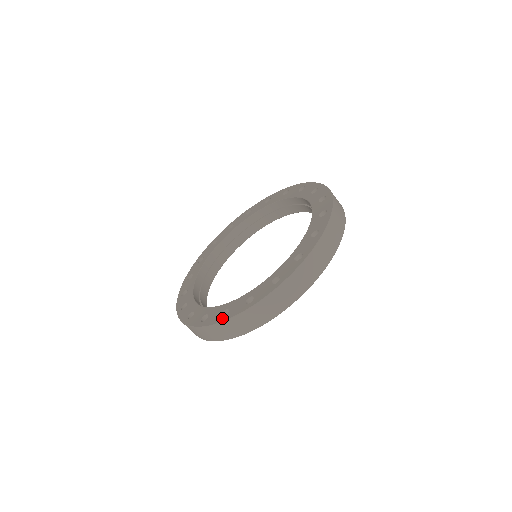
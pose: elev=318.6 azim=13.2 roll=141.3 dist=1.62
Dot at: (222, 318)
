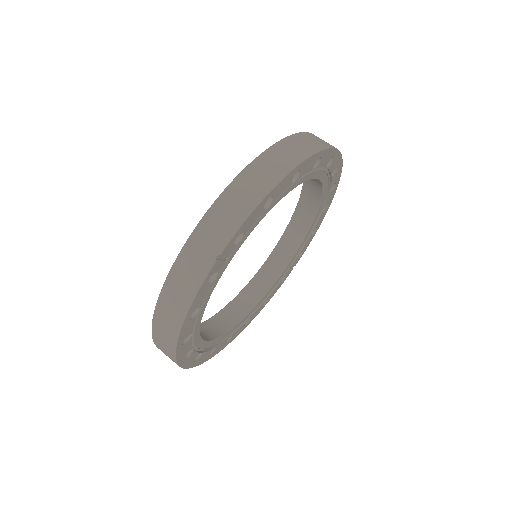
Dot at: (206, 216)
